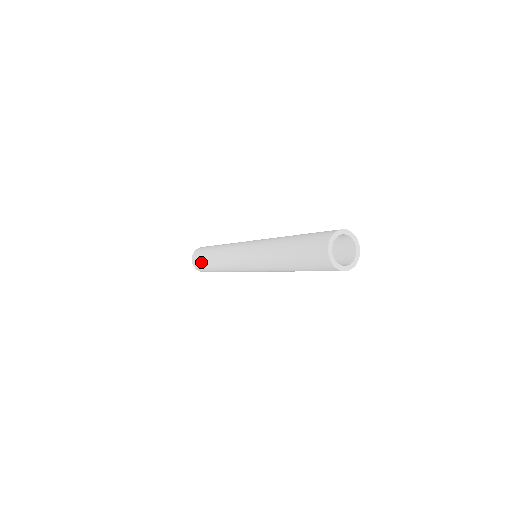
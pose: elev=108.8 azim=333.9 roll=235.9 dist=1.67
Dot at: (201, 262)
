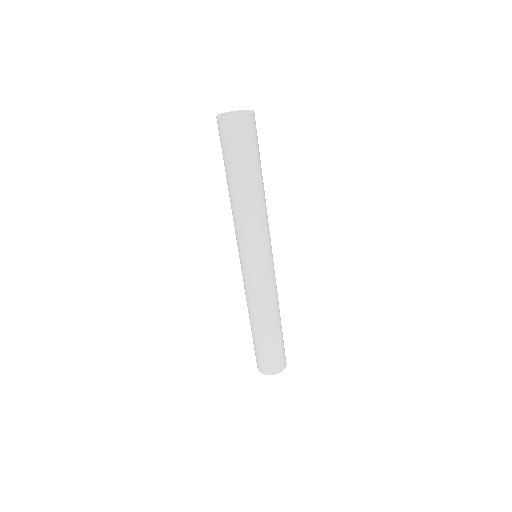
Dot at: (256, 351)
